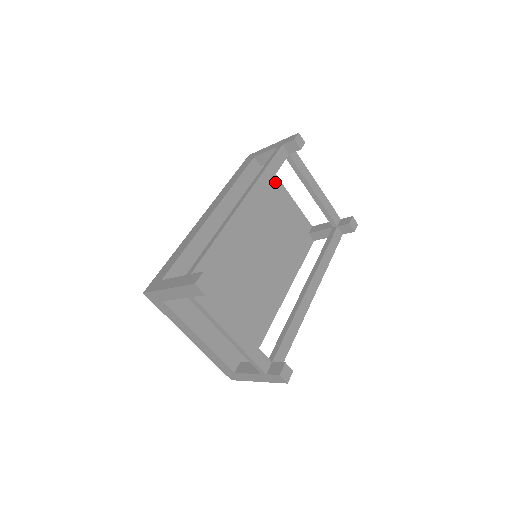
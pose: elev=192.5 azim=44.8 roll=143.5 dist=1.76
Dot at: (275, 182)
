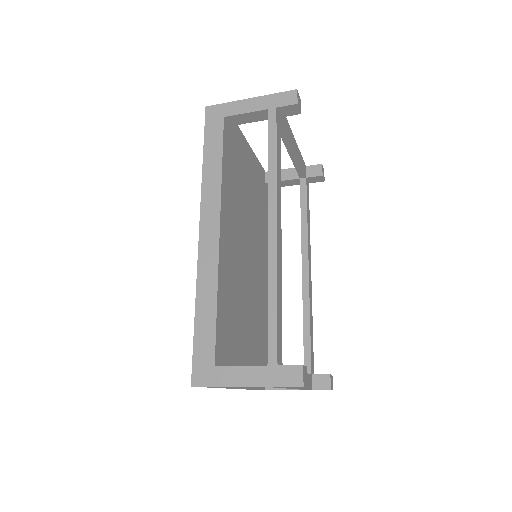
Dot at: (240, 139)
